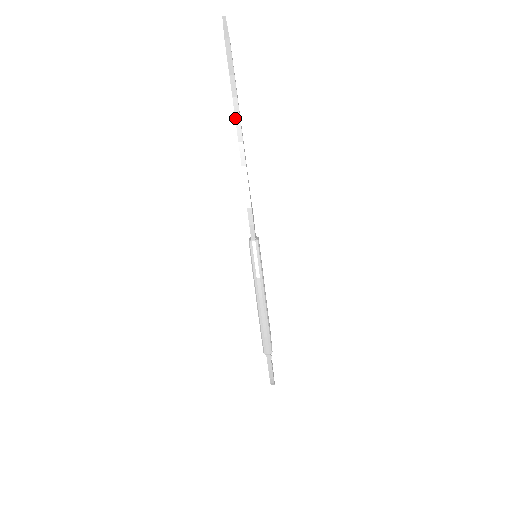
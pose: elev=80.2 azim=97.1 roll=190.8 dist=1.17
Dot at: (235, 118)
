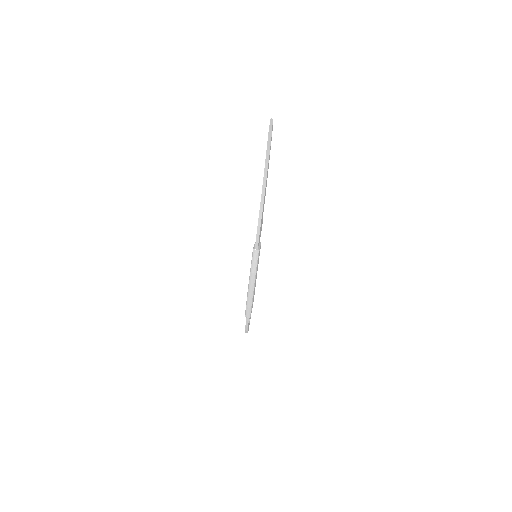
Dot at: (264, 175)
